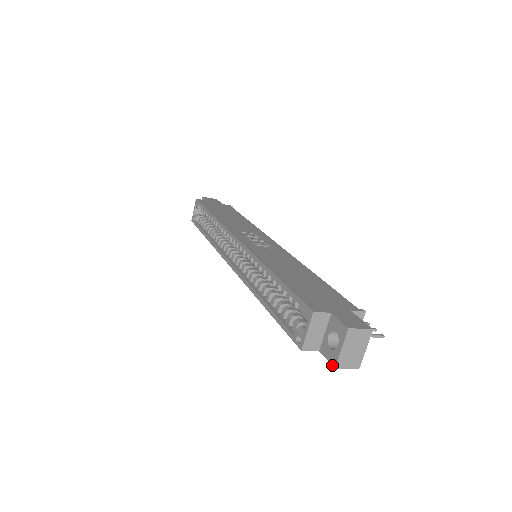
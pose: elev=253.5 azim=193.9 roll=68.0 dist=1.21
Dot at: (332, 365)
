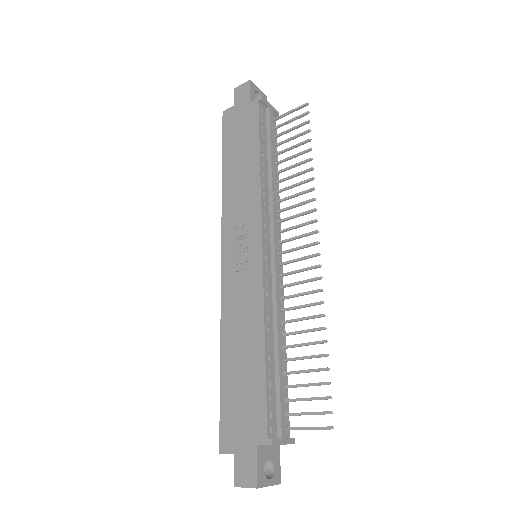
Dot at: occluded
